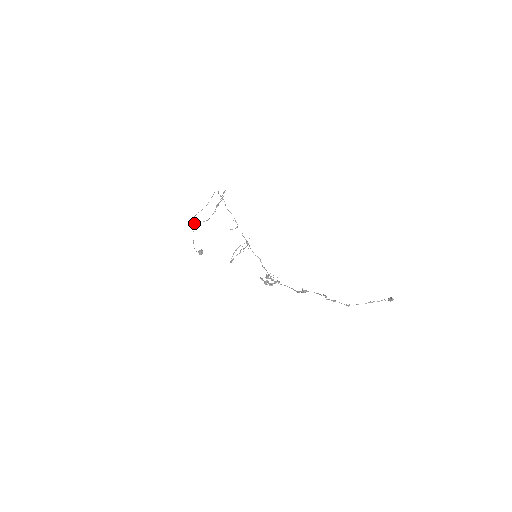
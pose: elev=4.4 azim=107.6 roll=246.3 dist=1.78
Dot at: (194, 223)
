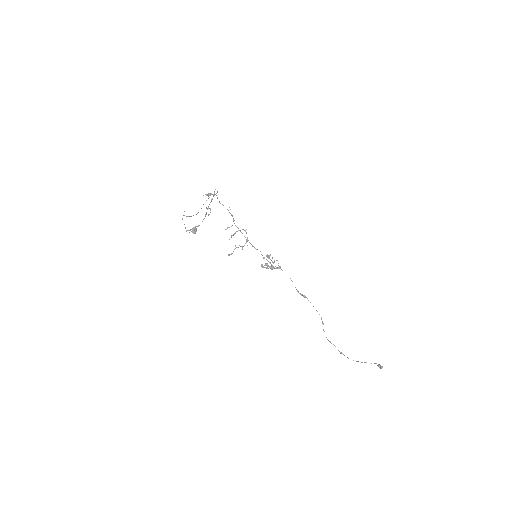
Dot at: occluded
